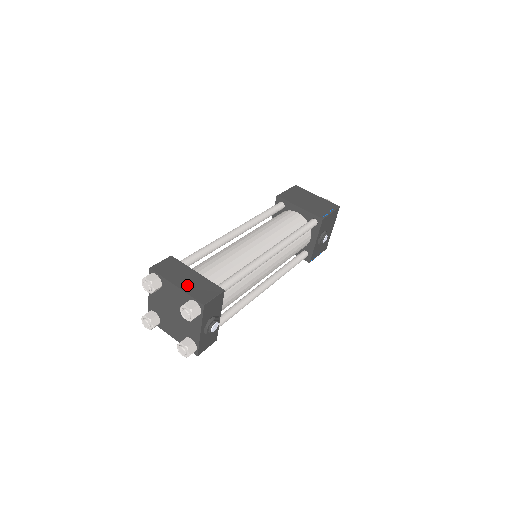
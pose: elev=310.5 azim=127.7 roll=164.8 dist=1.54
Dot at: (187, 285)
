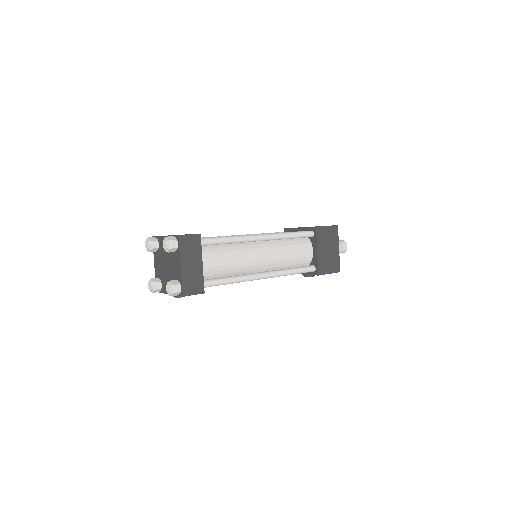
Dot at: (187, 271)
